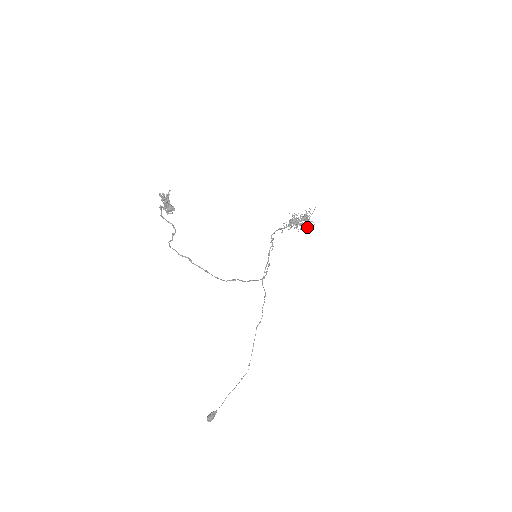
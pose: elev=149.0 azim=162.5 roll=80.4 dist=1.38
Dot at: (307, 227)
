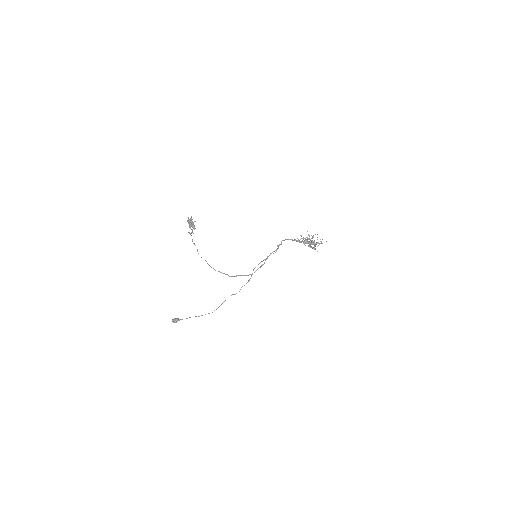
Dot at: (314, 249)
